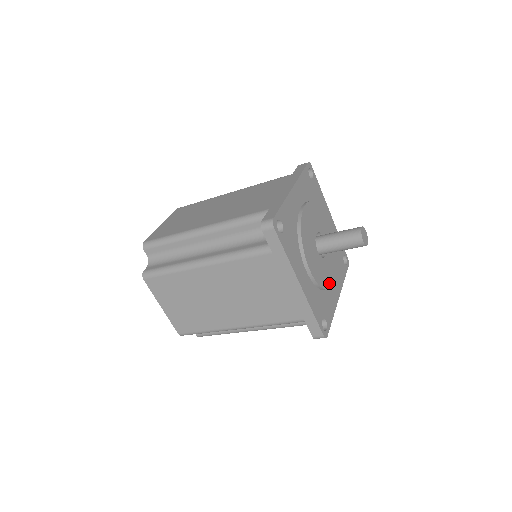
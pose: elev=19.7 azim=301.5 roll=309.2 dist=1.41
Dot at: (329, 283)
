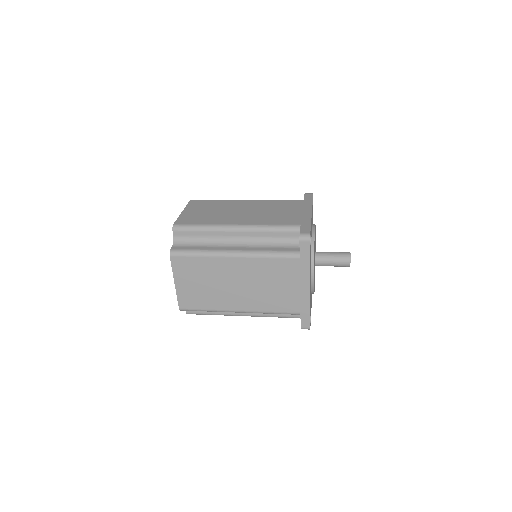
Dot at: occluded
